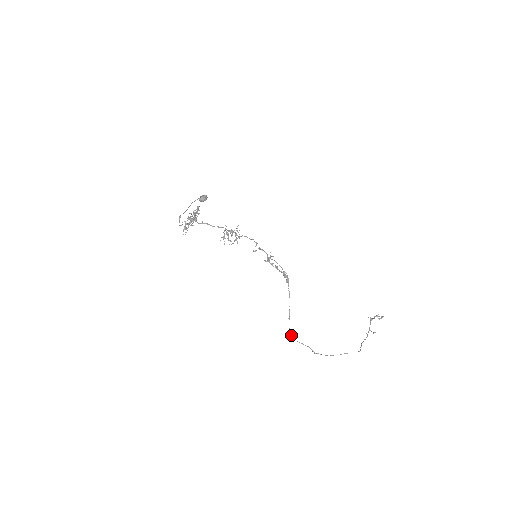
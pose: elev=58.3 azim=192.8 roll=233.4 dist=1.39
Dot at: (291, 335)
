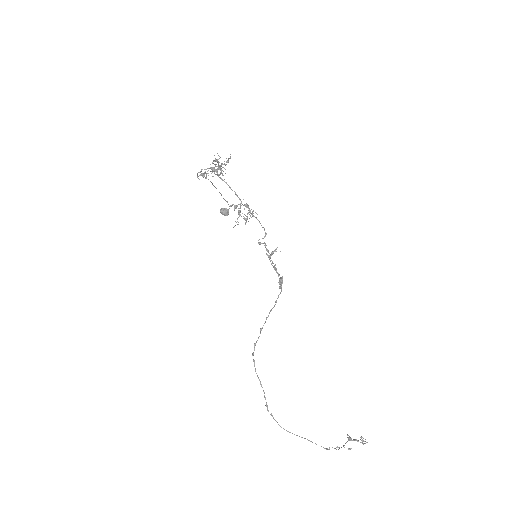
Dot at: (253, 354)
